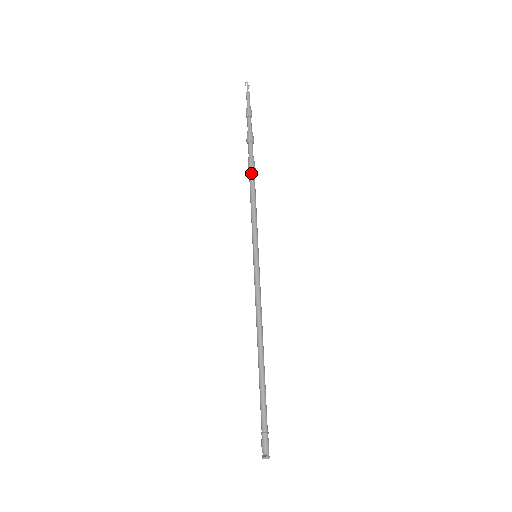
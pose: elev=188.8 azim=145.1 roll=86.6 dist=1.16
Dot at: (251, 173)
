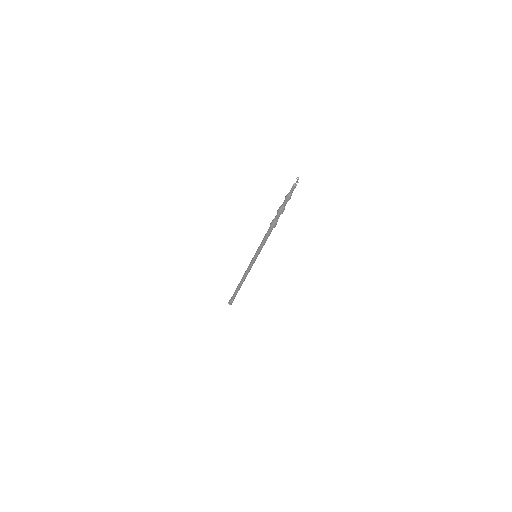
Dot at: (271, 227)
